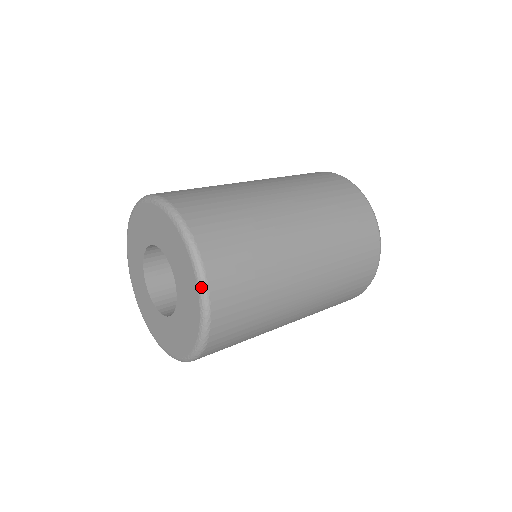
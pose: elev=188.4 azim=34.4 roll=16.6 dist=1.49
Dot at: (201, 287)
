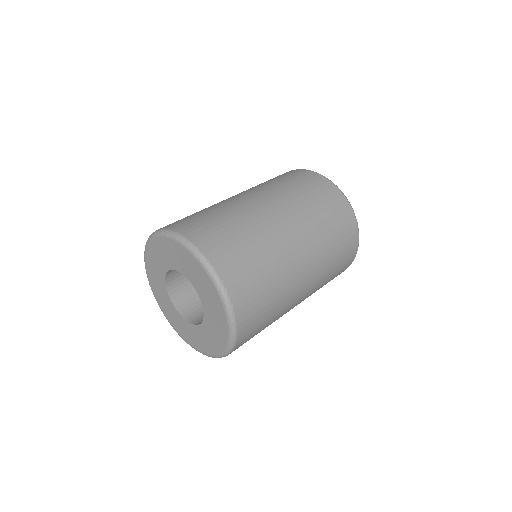
Dot at: (200, 260)
